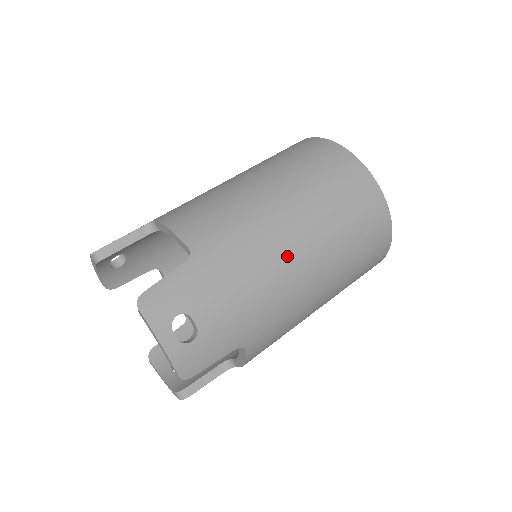
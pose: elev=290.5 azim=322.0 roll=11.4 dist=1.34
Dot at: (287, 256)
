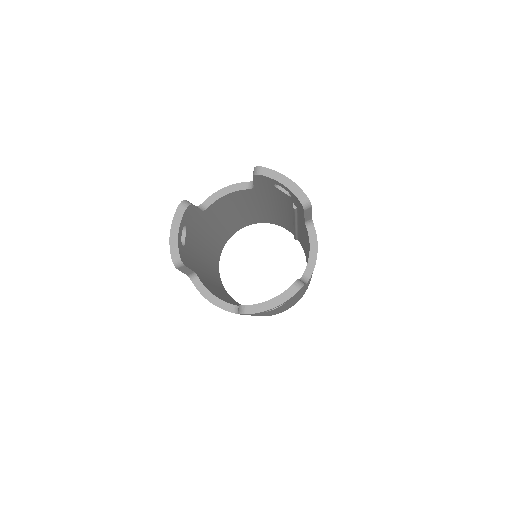
Dot at: occluded
